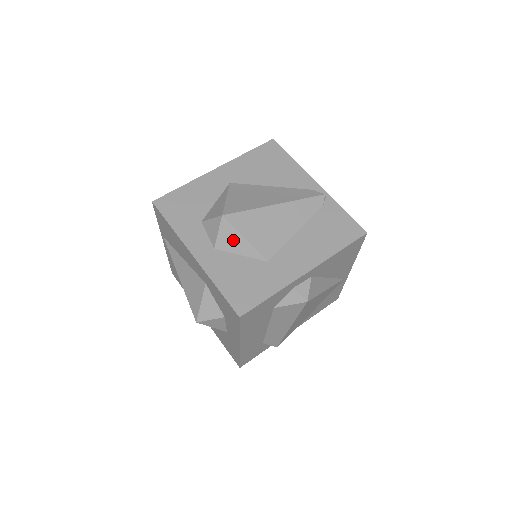
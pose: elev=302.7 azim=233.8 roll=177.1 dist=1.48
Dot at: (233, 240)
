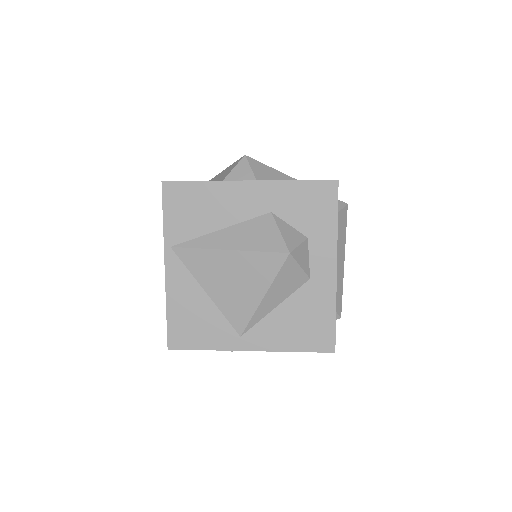
Dot at: (266, 171)
